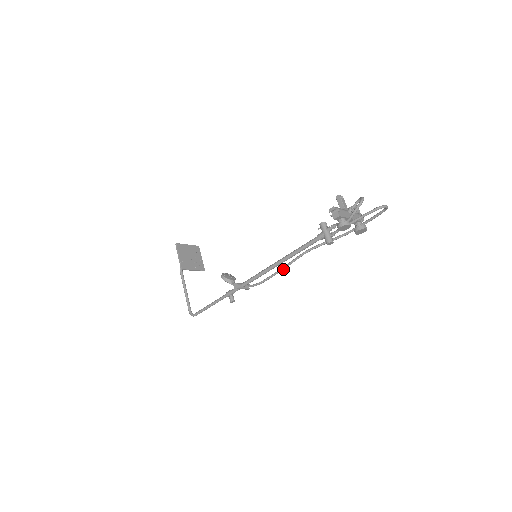
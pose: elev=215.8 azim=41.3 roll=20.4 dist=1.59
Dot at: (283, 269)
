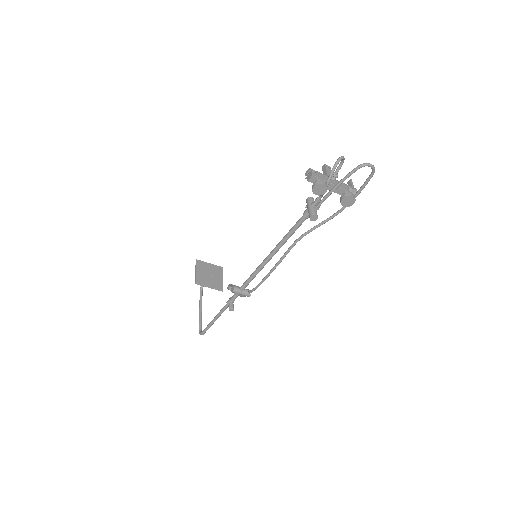
Dot at: (277, 264)
